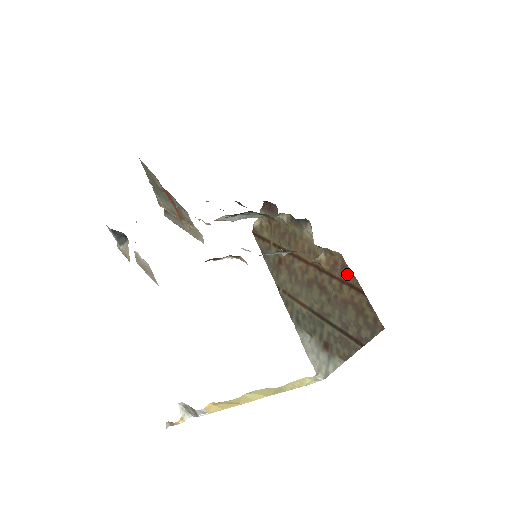
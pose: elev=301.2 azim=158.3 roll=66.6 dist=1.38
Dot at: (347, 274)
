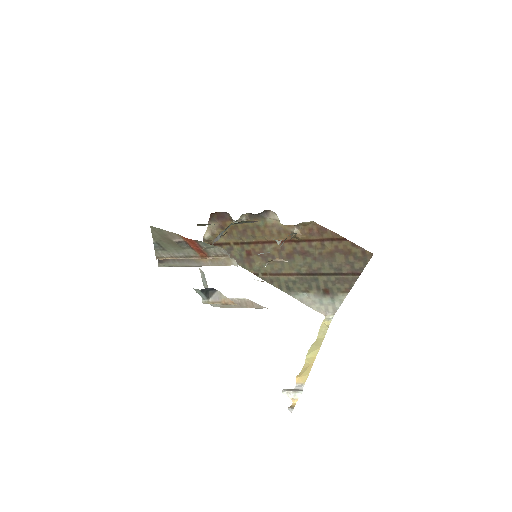
Dot at: (325, 233)
